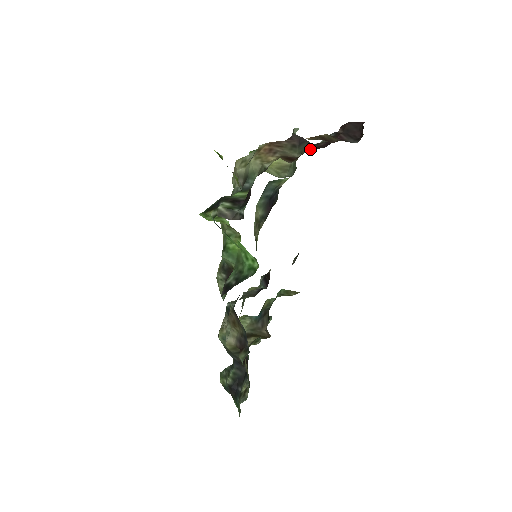
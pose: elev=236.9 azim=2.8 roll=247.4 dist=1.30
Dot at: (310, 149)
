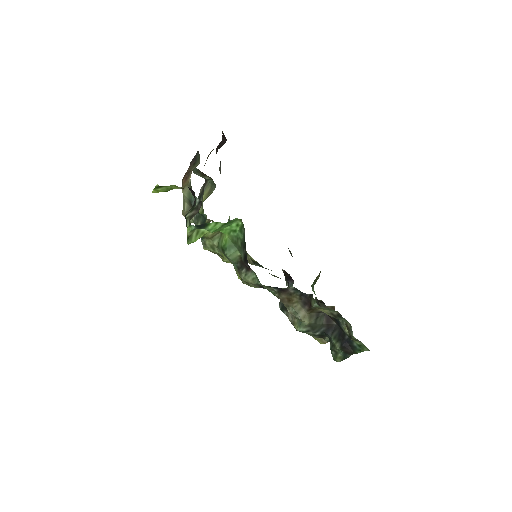
Dot at: occluded
